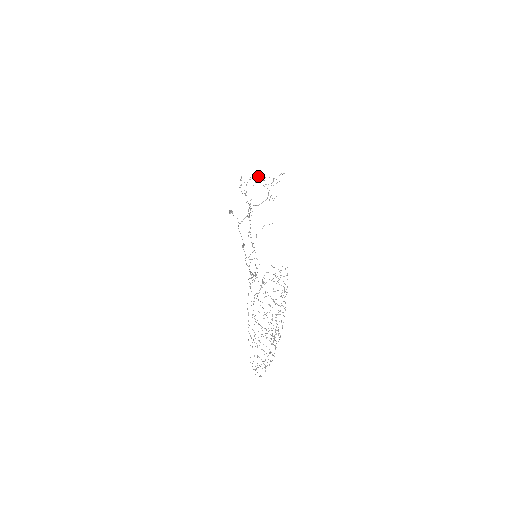
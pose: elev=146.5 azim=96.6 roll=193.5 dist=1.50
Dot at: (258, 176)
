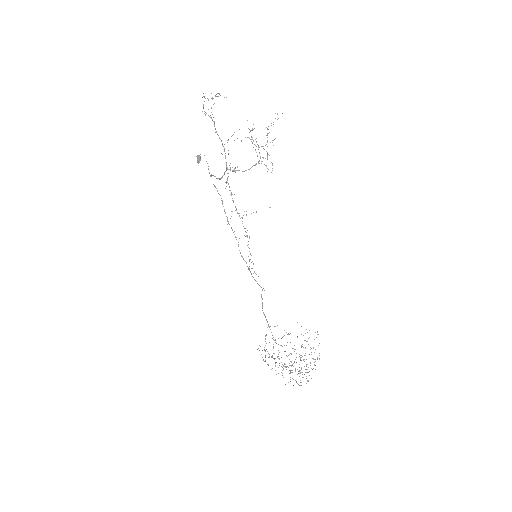
Dot at: (247, 137)
